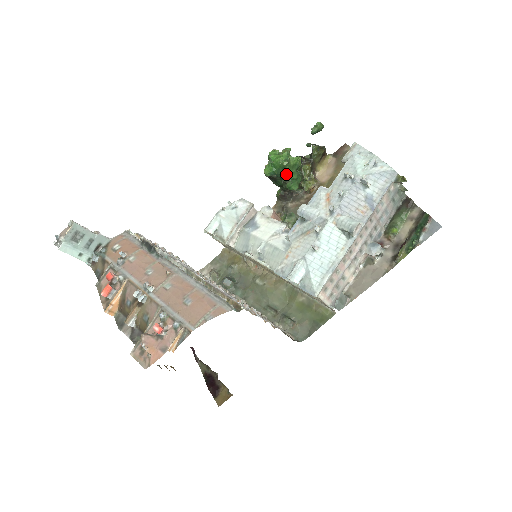
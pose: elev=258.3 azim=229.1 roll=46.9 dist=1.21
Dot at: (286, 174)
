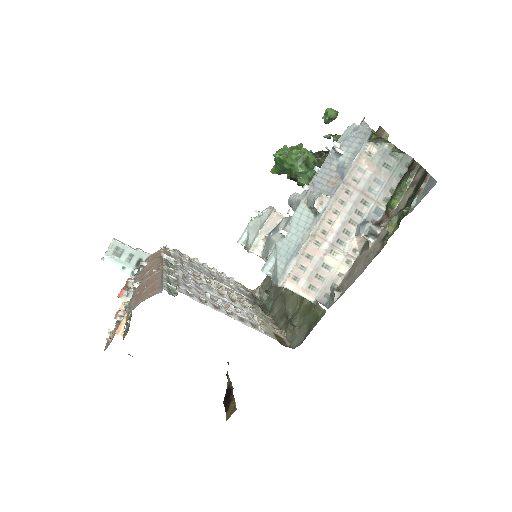
Dot at: (291, 169)
